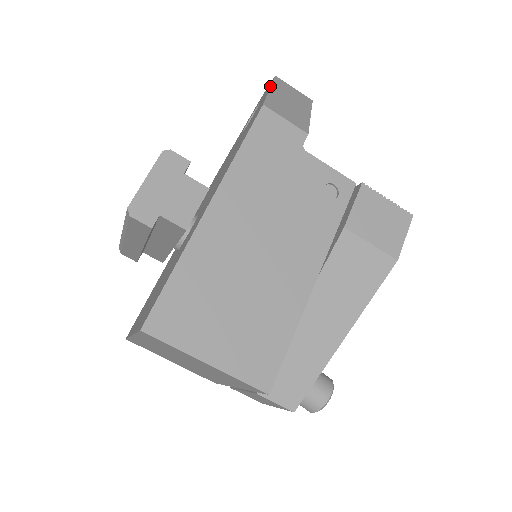
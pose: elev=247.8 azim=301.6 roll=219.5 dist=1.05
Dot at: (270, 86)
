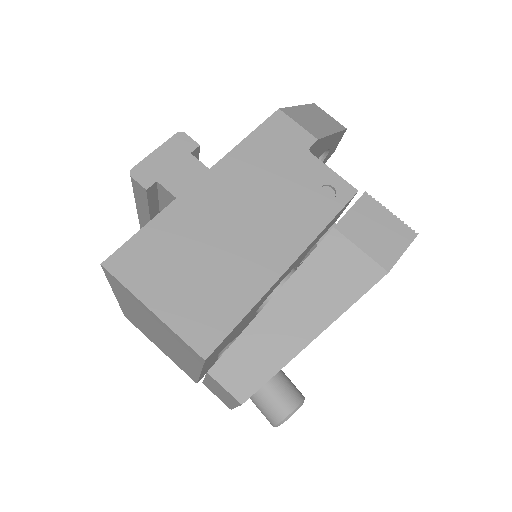
Dot at: (301, 106)
